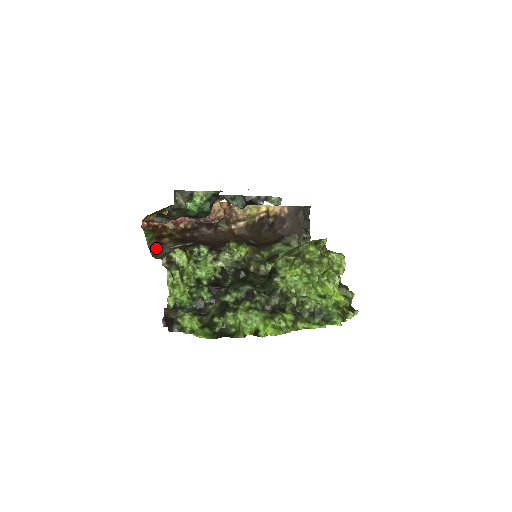
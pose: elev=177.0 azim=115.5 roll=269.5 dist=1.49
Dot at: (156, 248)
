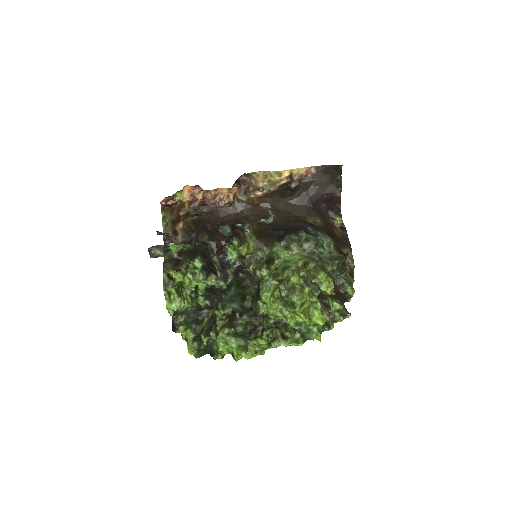
Dot at: (168, 240)
